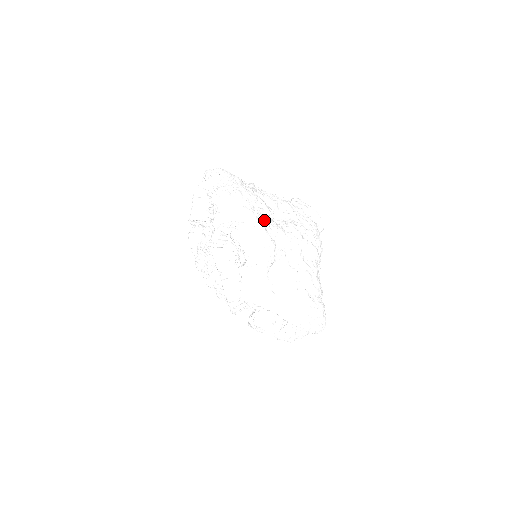
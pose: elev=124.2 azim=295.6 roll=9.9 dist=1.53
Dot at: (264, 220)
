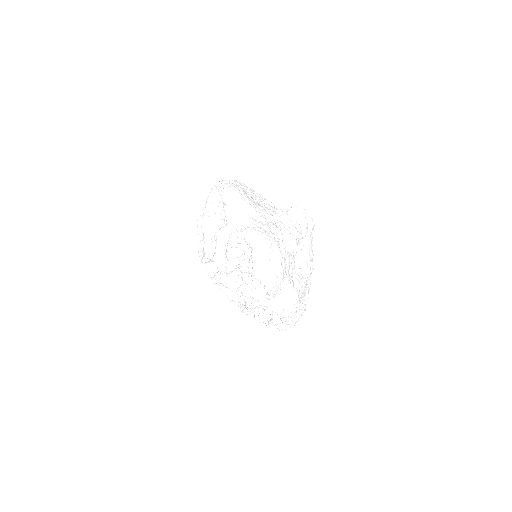
Dot at: (295, 283)
